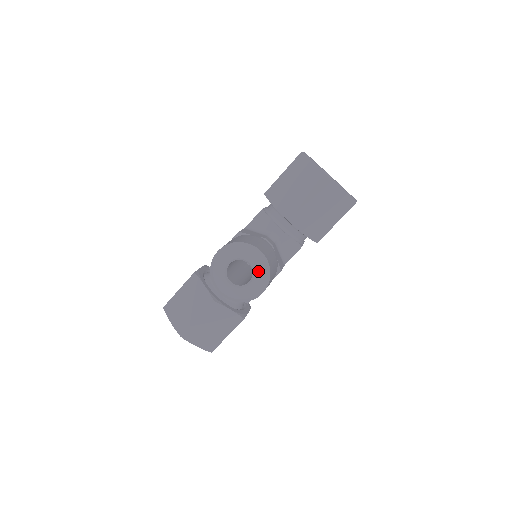
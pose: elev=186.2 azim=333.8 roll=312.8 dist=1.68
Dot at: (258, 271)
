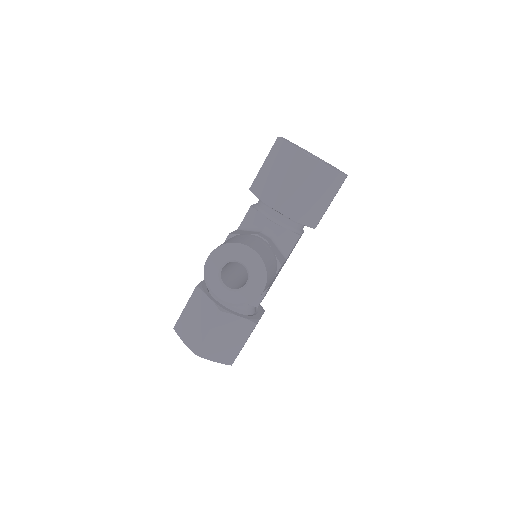
Dot at: (253, 270)
